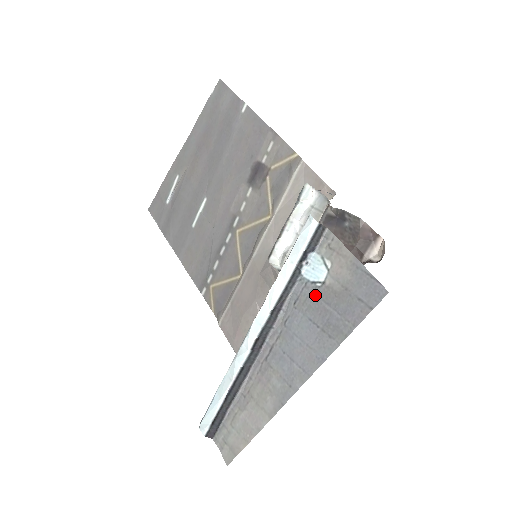
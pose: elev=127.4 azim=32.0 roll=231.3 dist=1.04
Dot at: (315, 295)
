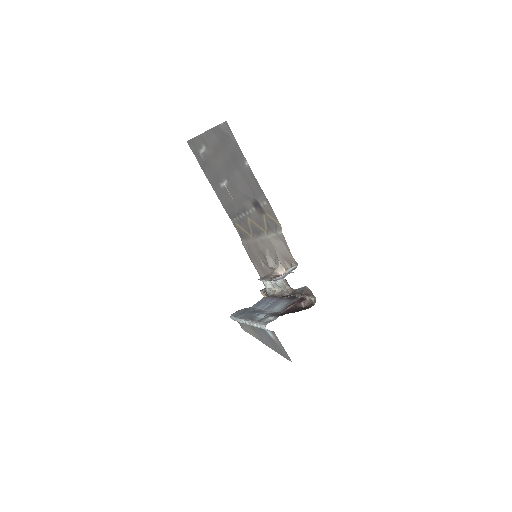
Dot at: (270, 337)
